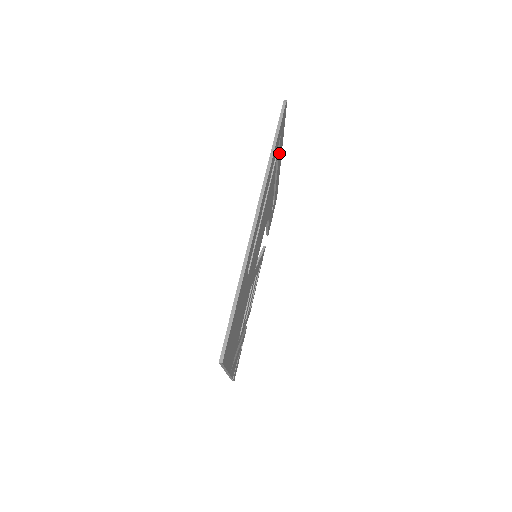
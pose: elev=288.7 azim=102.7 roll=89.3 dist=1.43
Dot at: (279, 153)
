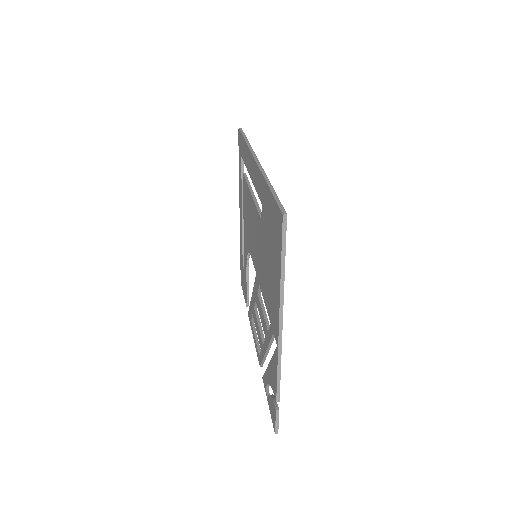
Dot at: occluded
